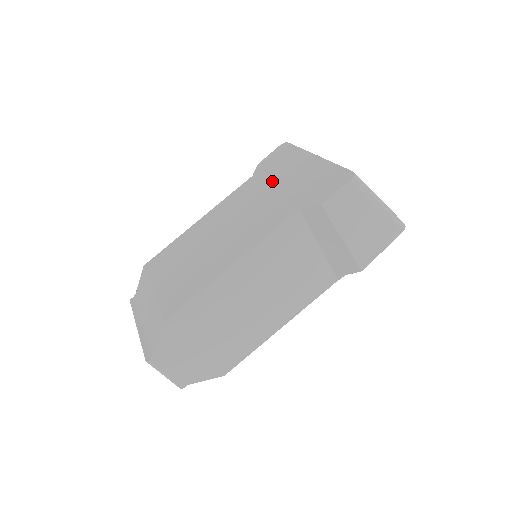
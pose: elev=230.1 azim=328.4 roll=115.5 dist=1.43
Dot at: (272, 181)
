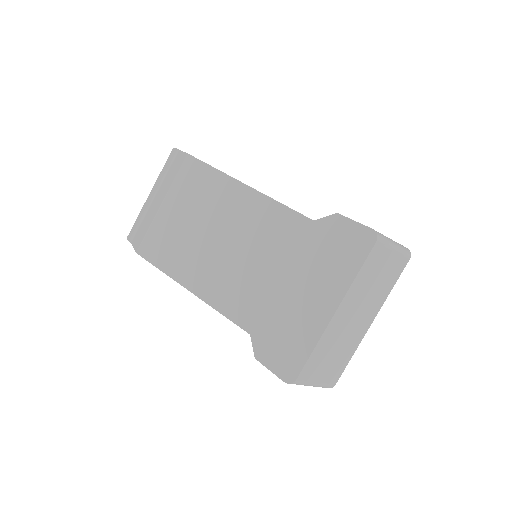
Dot at: (298, 266)
